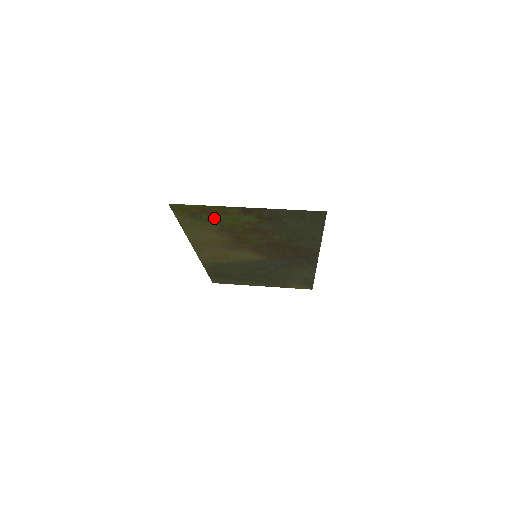
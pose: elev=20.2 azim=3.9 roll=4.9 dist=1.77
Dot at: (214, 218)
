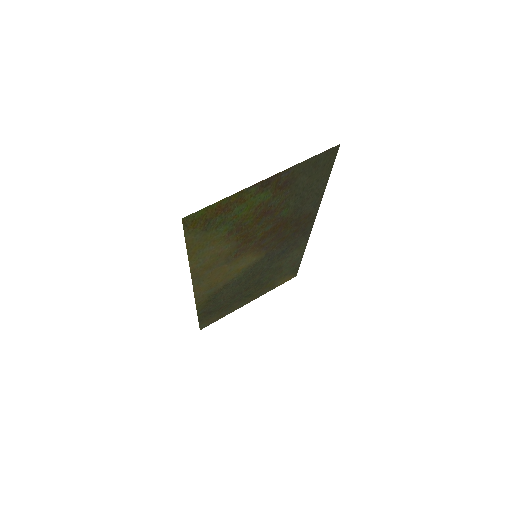
Dot at: (227, 216)
